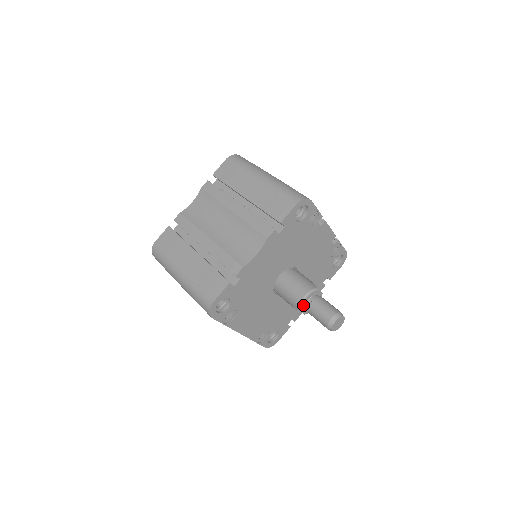
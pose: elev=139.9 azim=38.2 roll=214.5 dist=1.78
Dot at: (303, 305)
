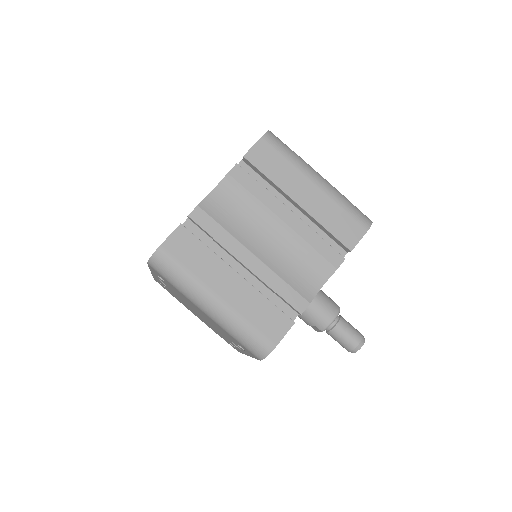
Dot at: (327, 327)
